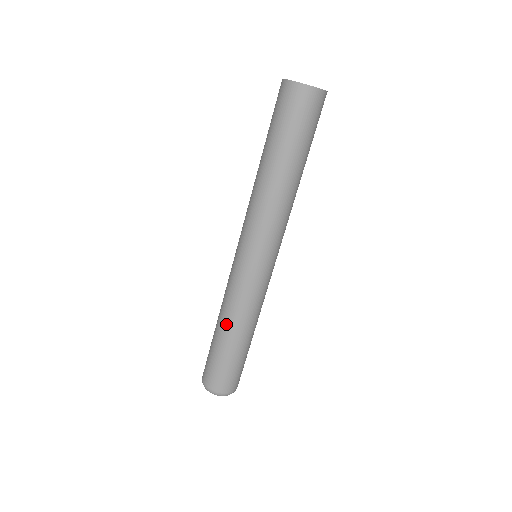
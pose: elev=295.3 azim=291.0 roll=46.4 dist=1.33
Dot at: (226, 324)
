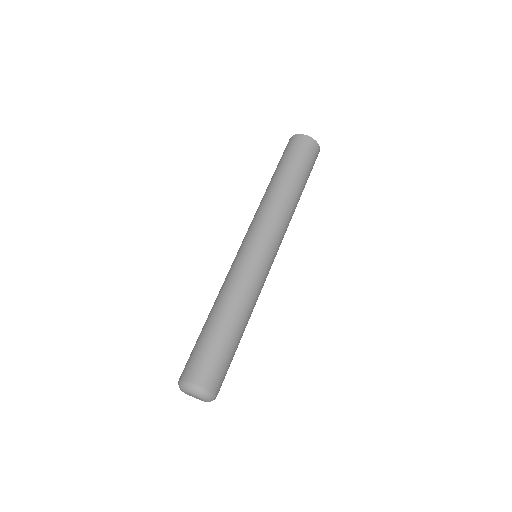
Dot at: (224, 307)
